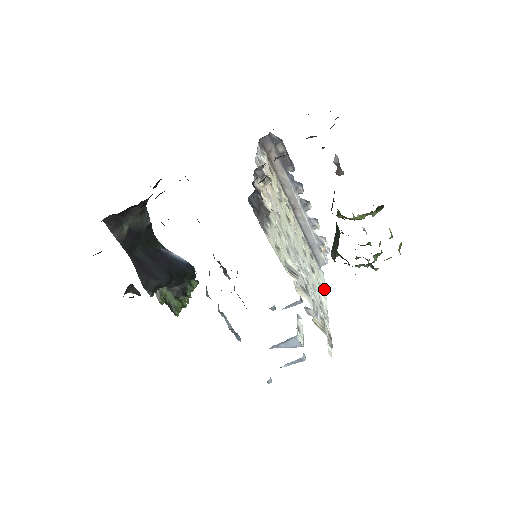
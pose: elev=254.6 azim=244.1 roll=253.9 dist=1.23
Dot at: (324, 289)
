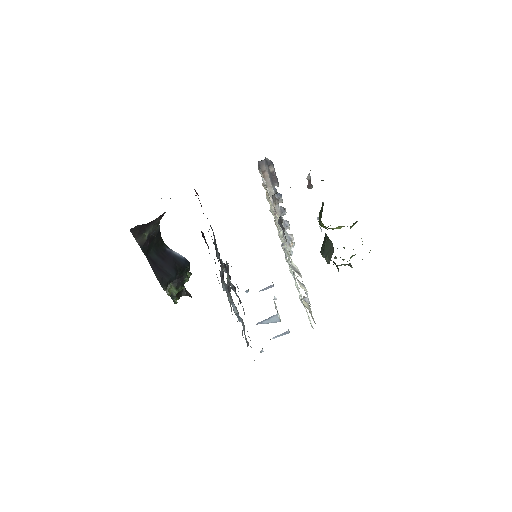
Dot at: occluded
